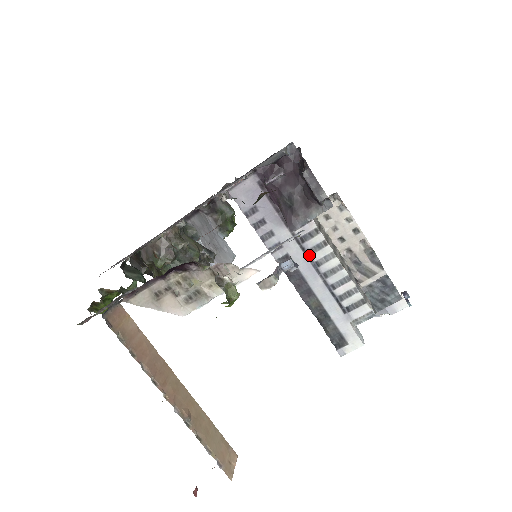
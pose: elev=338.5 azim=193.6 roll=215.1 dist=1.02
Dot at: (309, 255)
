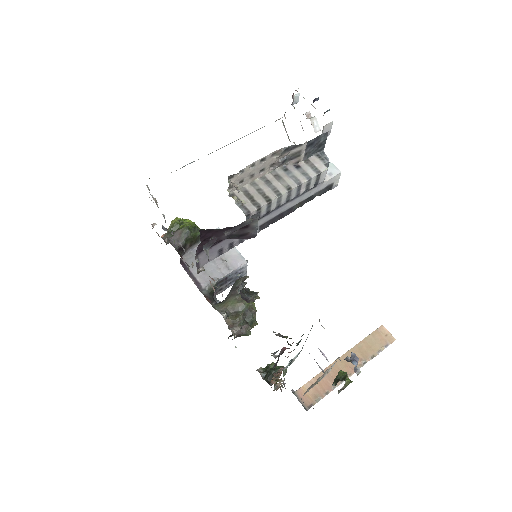
Dot at: (269, 213)
